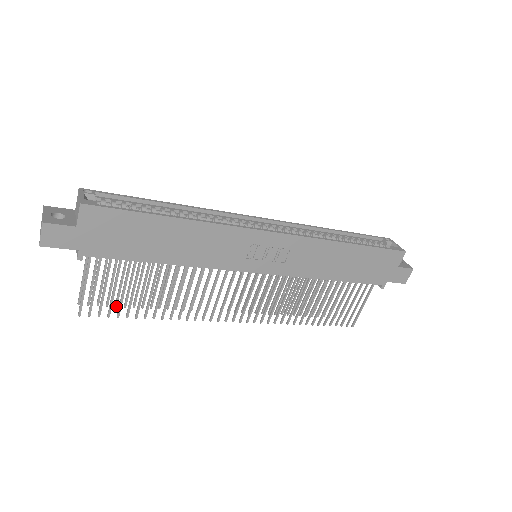
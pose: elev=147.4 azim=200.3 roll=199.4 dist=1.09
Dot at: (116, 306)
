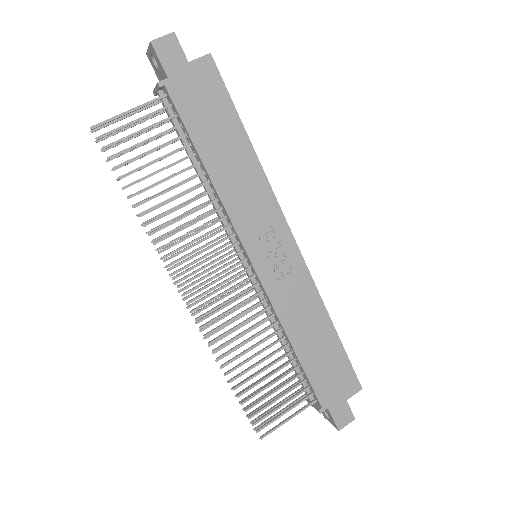
Dot at: occluded
